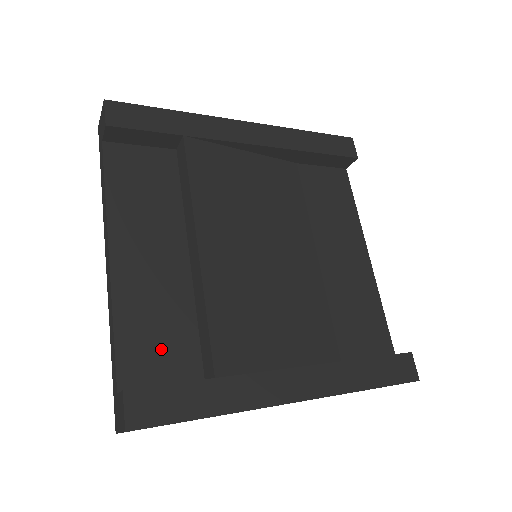
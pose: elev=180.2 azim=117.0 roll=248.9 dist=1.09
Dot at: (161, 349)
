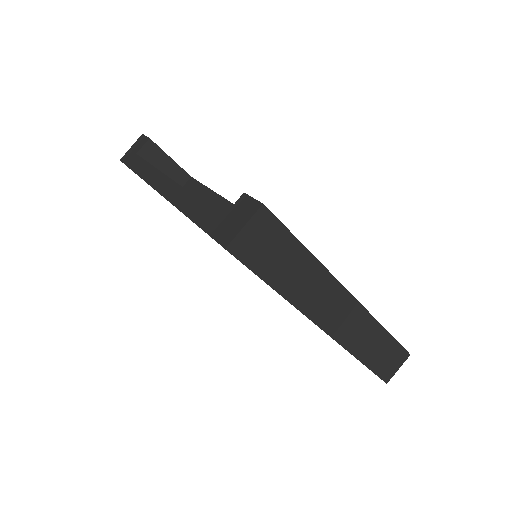
Dot at: occluded
